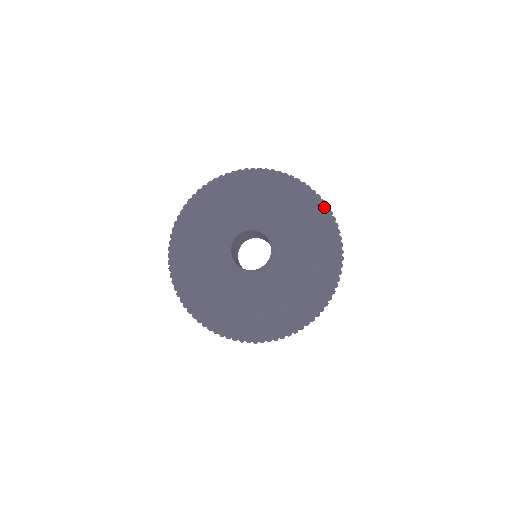
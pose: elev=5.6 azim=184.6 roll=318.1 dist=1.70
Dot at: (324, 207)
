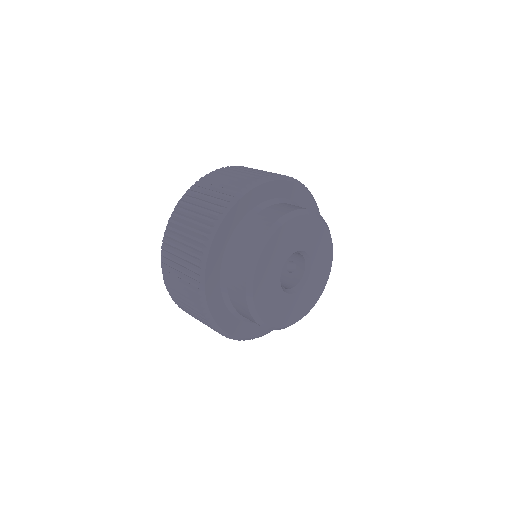
Dot at: (304, 189)
